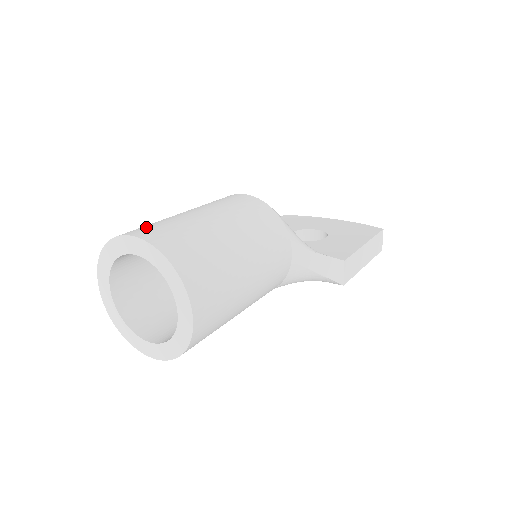
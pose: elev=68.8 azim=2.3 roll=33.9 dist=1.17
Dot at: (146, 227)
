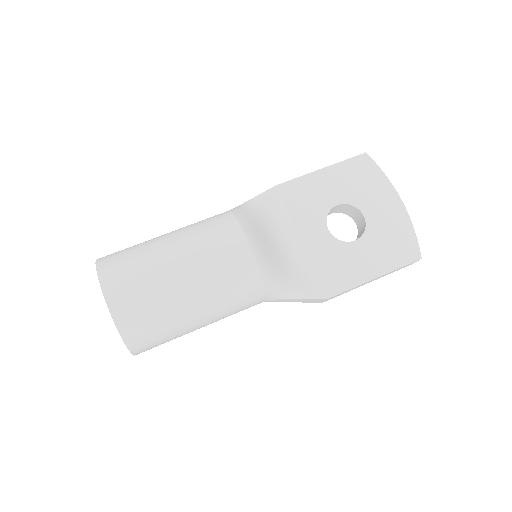
Dot at: (124, 283)
